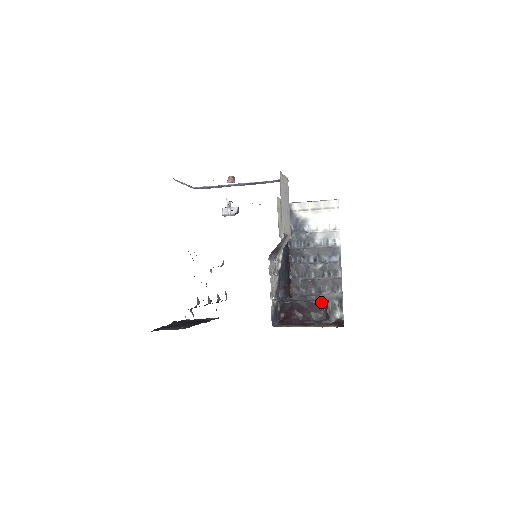
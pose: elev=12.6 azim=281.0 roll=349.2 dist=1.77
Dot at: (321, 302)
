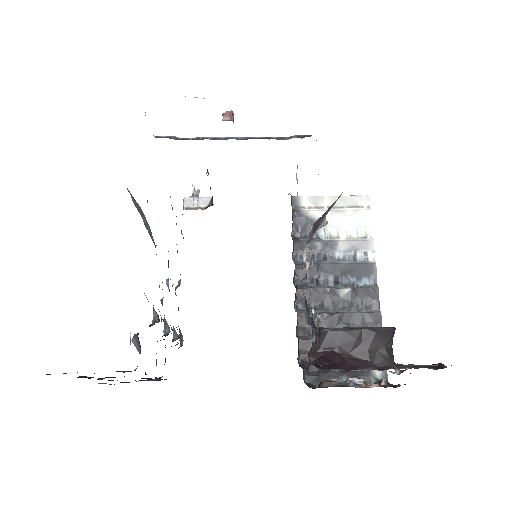
Dot at: (387, 330)
